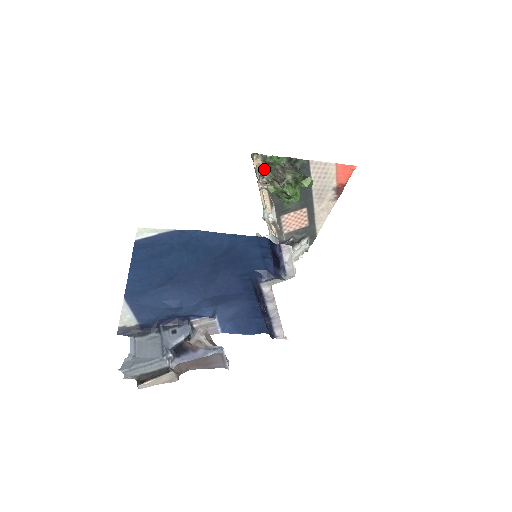
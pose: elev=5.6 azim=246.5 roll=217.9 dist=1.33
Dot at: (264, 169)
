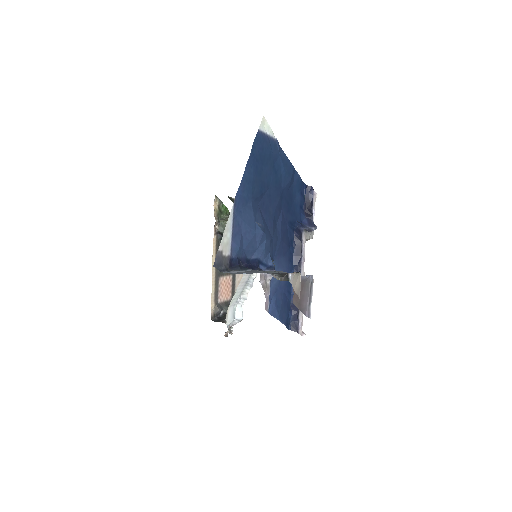
Dot at: (217, 216)
